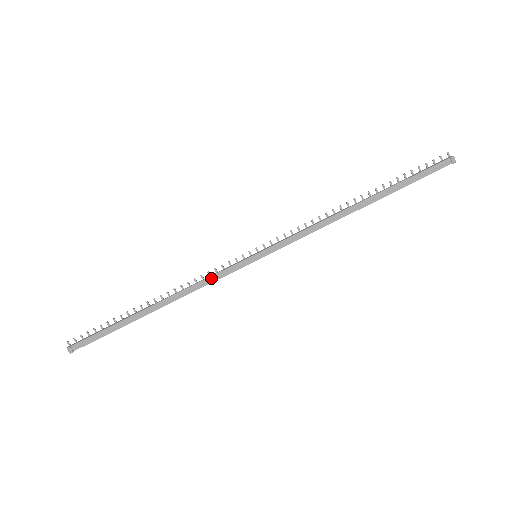
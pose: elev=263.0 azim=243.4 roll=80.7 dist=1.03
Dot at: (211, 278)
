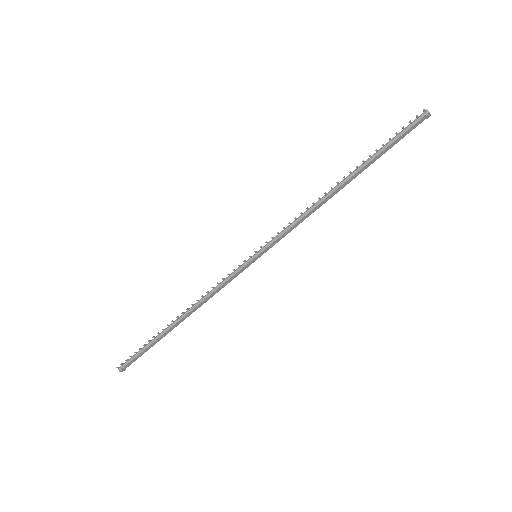
Dot at: (222, 286)
